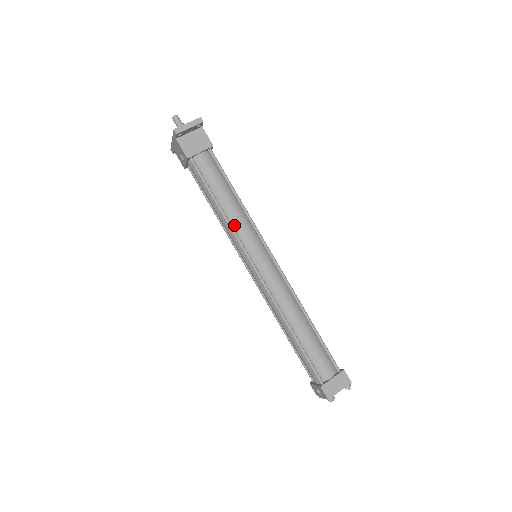
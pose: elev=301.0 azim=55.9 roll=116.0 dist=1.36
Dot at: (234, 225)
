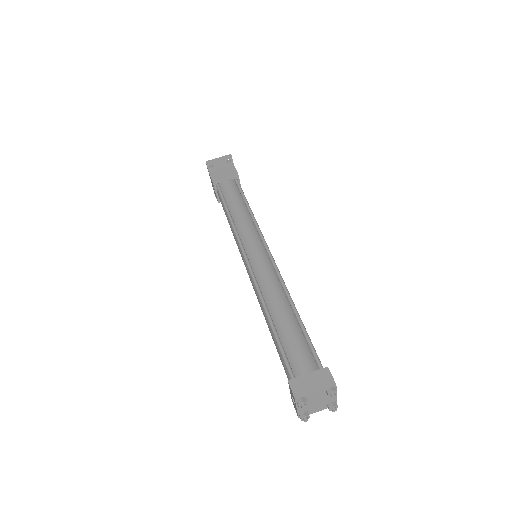
Dot at: (237, 225)
